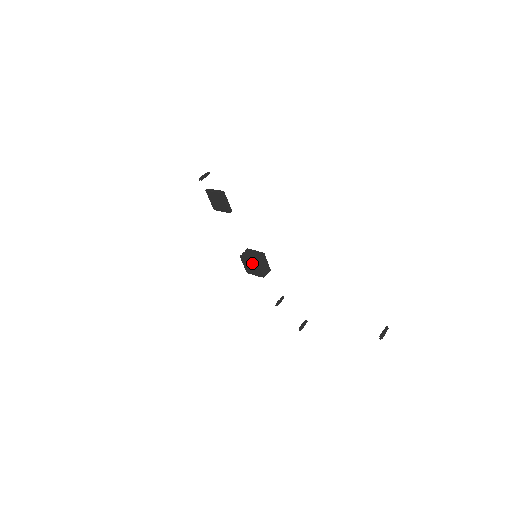
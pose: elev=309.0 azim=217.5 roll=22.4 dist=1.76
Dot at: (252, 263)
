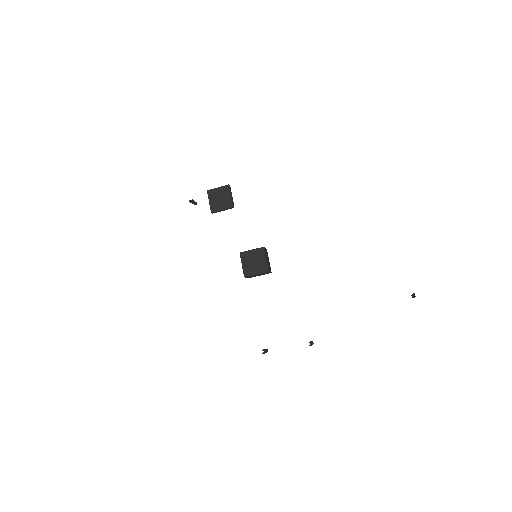
Dot at: (256, 254)
